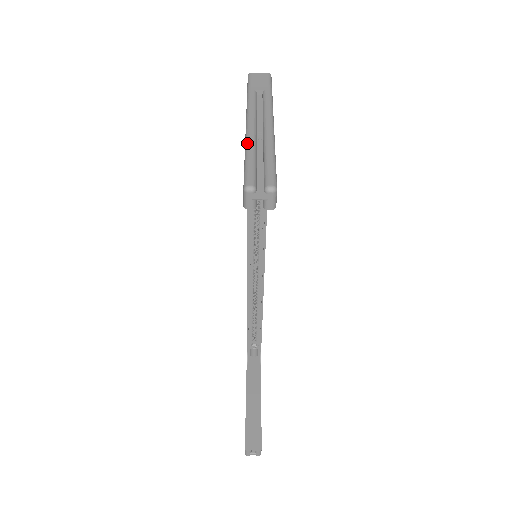
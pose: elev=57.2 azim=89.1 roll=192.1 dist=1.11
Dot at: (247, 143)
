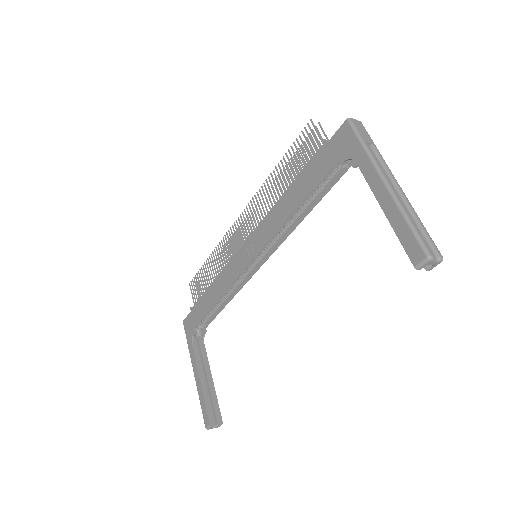
Dot at: (402, 208)
